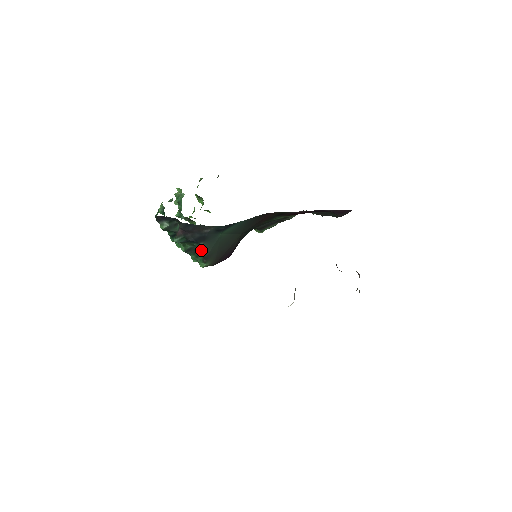
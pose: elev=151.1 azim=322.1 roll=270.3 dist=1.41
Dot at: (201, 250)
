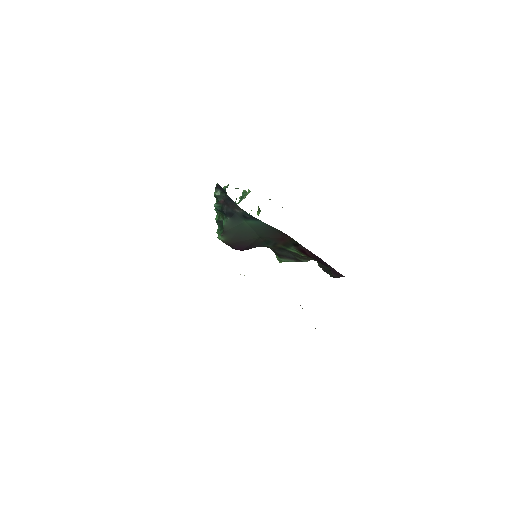
Dot at: (225, 223)
